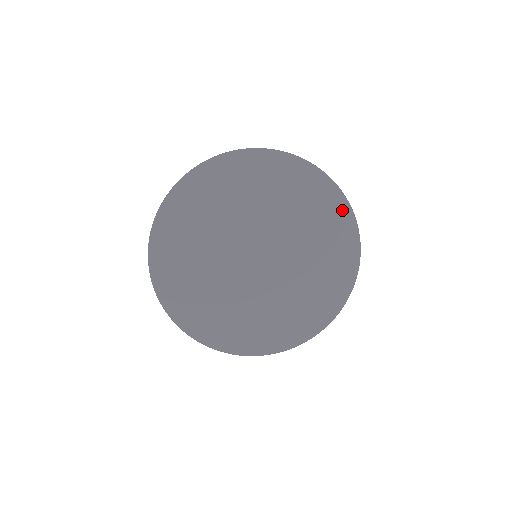
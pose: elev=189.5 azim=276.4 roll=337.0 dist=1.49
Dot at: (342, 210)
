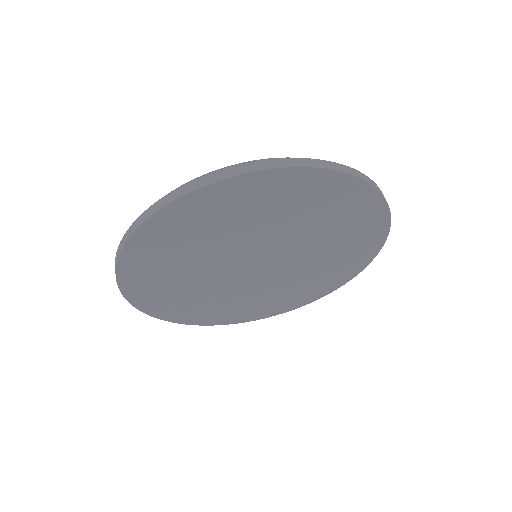
Dot at: (379, 224)
